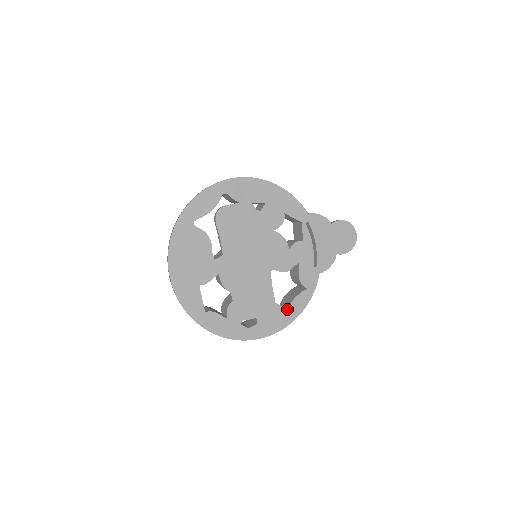
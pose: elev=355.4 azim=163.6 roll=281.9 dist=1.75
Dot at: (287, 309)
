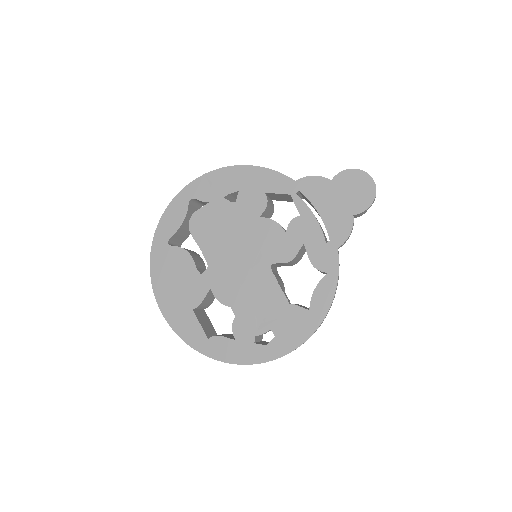
Dot at: (309, 308)
